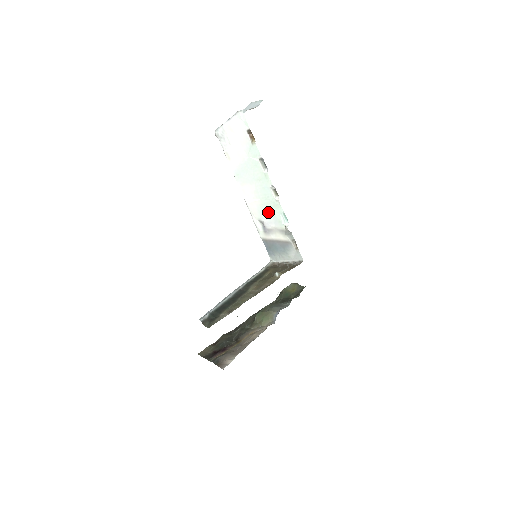
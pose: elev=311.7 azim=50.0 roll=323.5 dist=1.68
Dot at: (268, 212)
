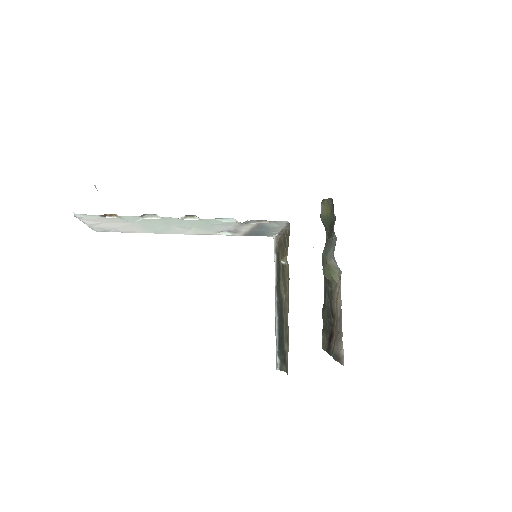
Dot at: (212, 227)
